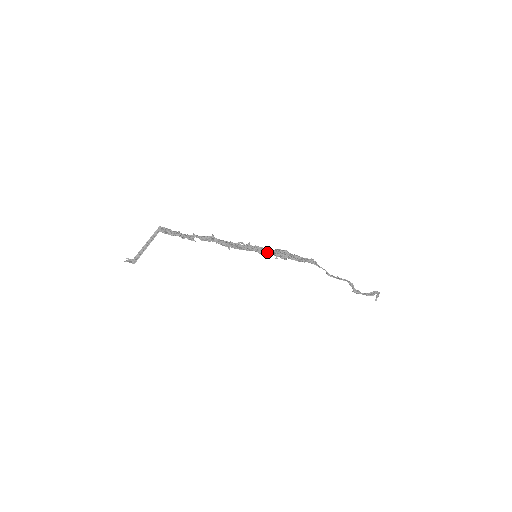
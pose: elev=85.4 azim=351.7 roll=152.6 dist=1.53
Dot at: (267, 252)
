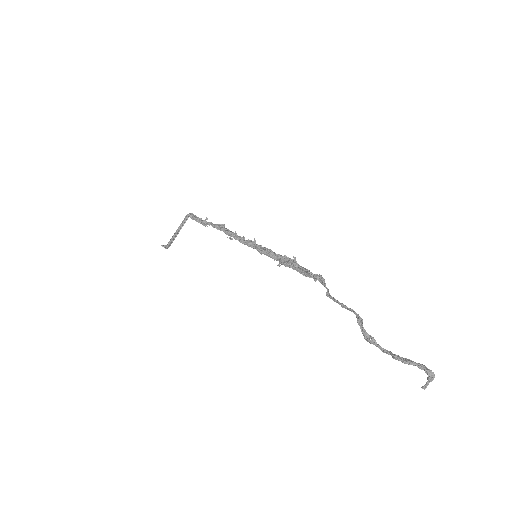
Dot at: (267, 252)
